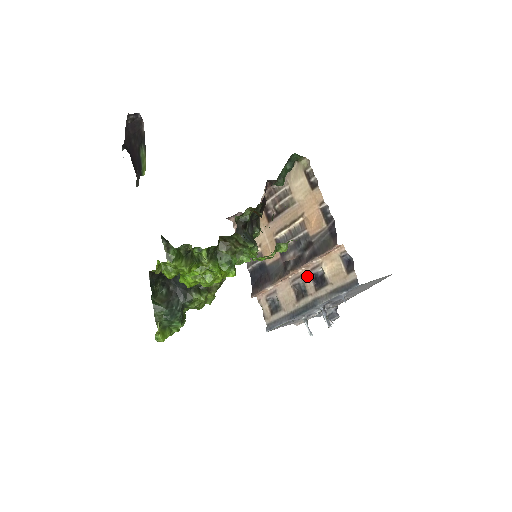
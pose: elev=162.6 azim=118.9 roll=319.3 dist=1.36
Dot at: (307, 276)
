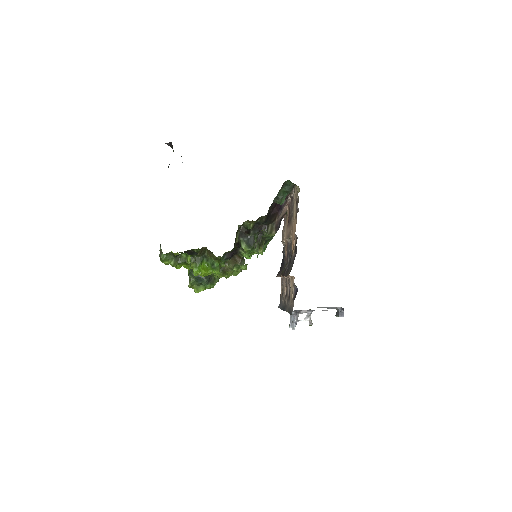
Dot at: (288, 284)
